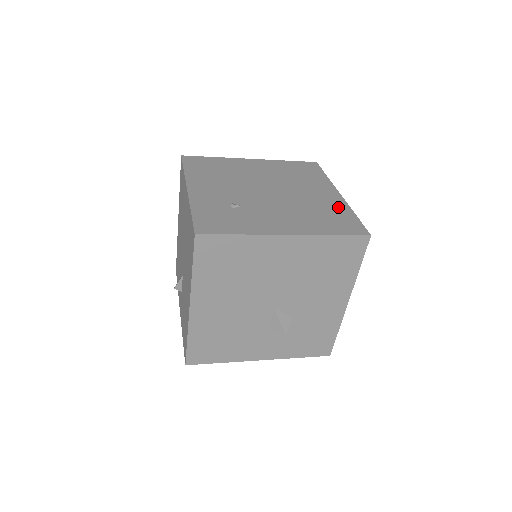
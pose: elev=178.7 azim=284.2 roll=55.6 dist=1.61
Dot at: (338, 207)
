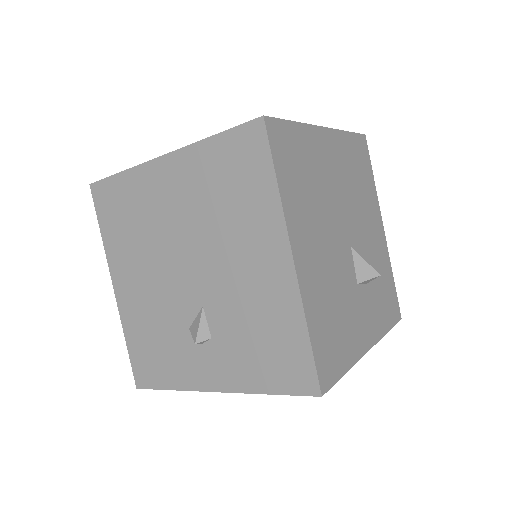
Dot at: occluded
